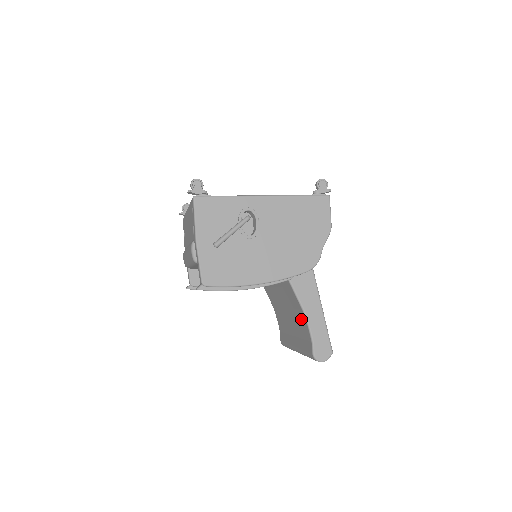
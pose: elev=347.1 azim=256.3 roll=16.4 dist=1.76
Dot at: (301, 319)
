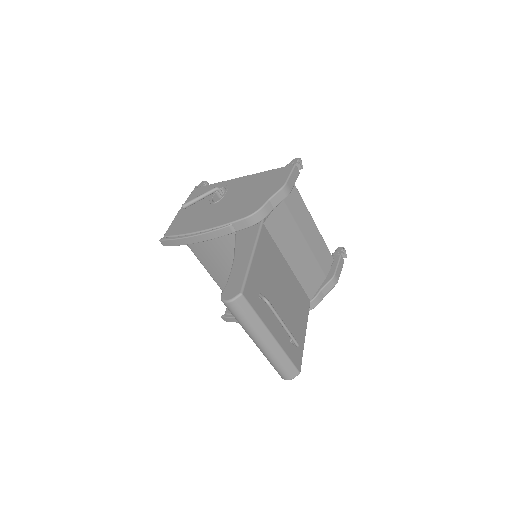
Dot at: occluded
